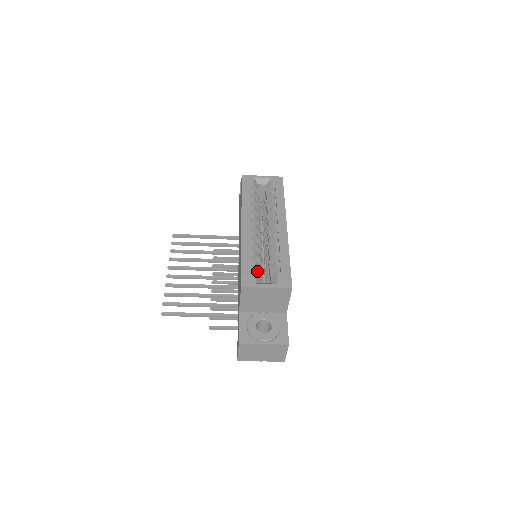
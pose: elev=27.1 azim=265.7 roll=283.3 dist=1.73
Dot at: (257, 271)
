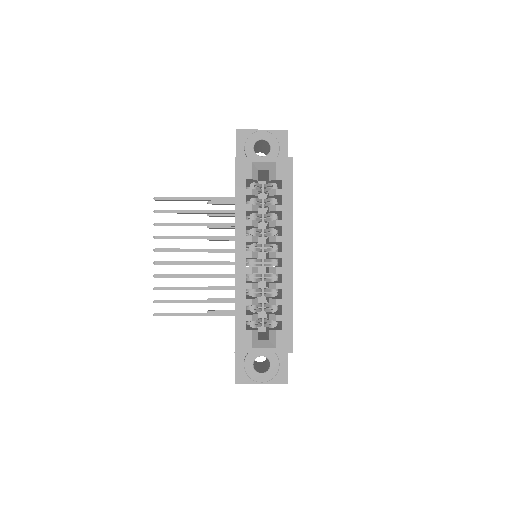
Dot at: occluded
